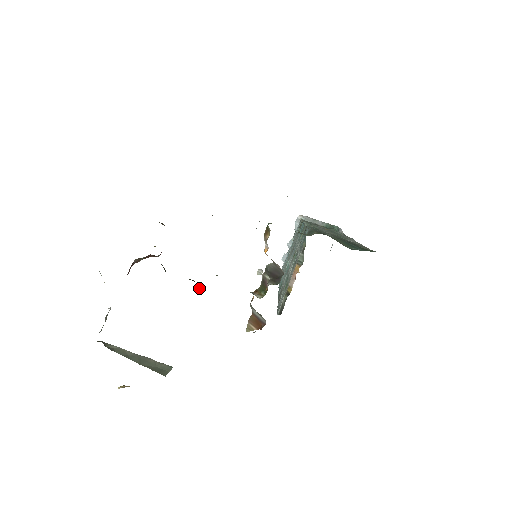
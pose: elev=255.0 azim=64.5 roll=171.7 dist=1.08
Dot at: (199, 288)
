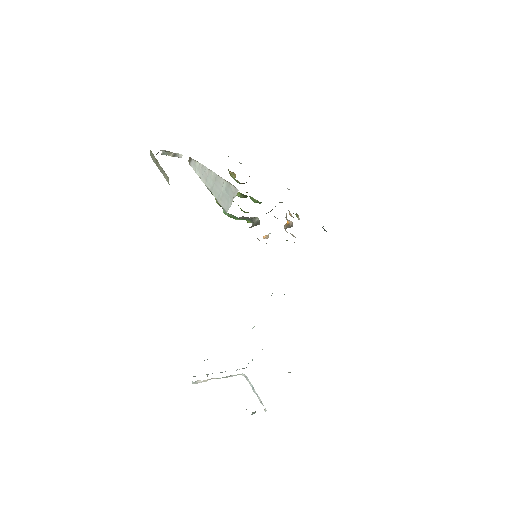
Dot at: occluded
